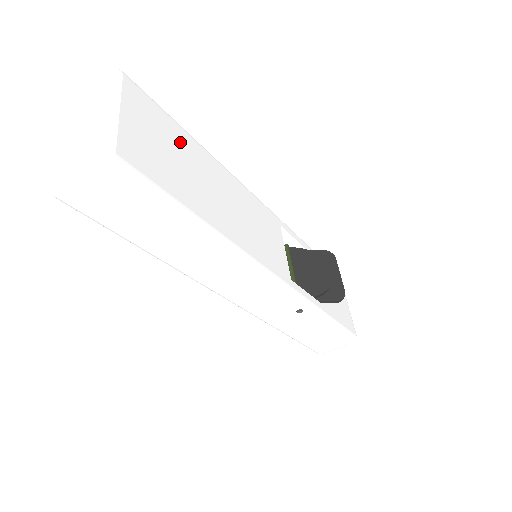
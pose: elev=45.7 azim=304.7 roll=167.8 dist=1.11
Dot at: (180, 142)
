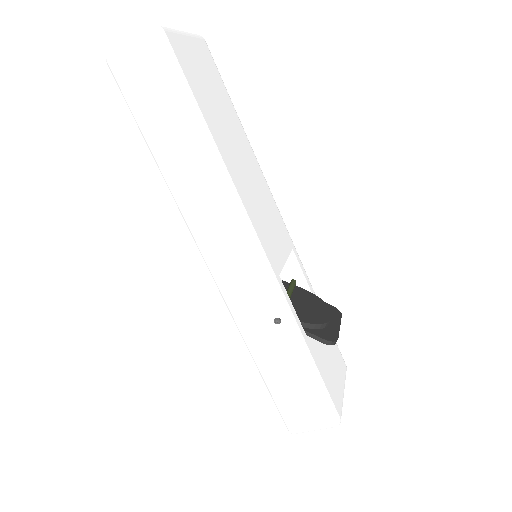
Dot at: (225, 103)
